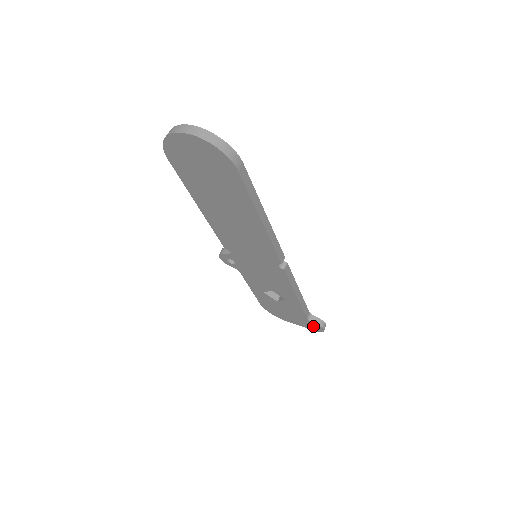
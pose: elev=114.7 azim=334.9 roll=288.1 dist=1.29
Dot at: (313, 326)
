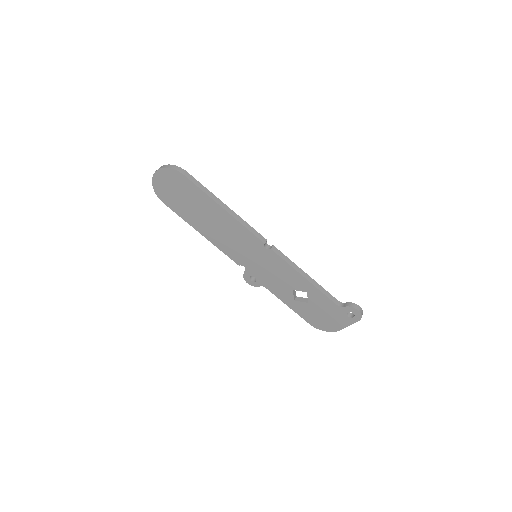
Dot at: (353, 316)
